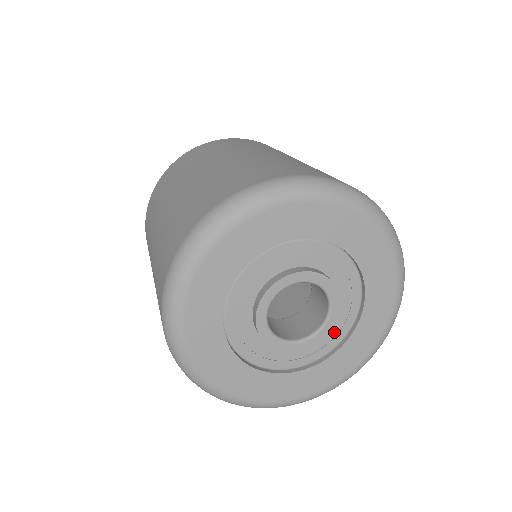
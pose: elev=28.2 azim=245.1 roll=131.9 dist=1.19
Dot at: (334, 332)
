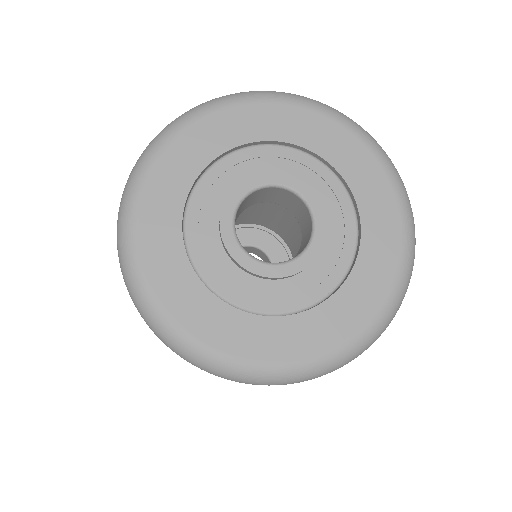
Dot at: (335, 255)
